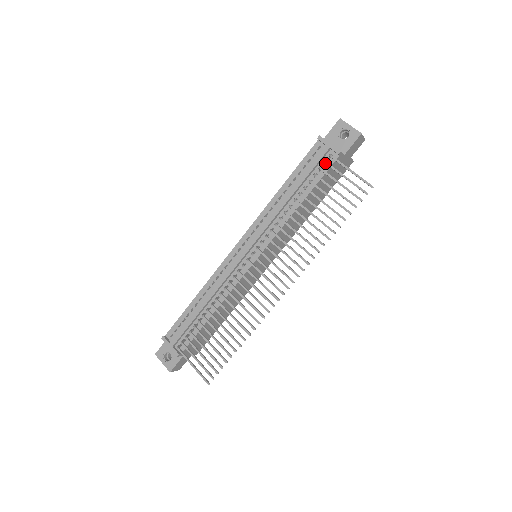
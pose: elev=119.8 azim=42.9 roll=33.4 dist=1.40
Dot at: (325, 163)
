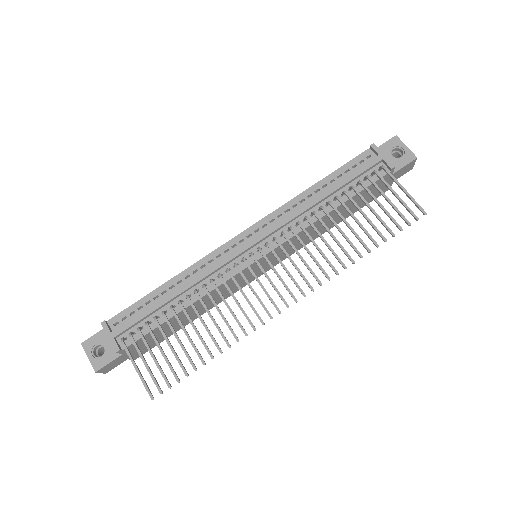
Dot at: (376, 173)
